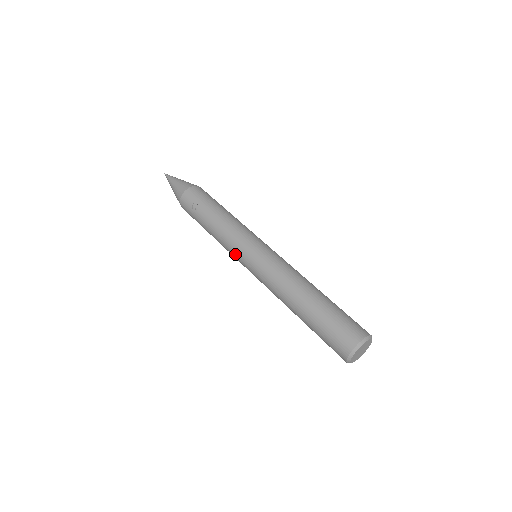
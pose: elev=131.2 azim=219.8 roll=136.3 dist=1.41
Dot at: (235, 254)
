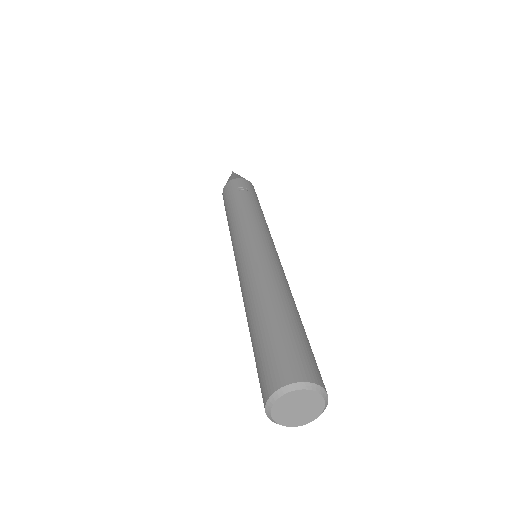
Dot at: (241, 233)
